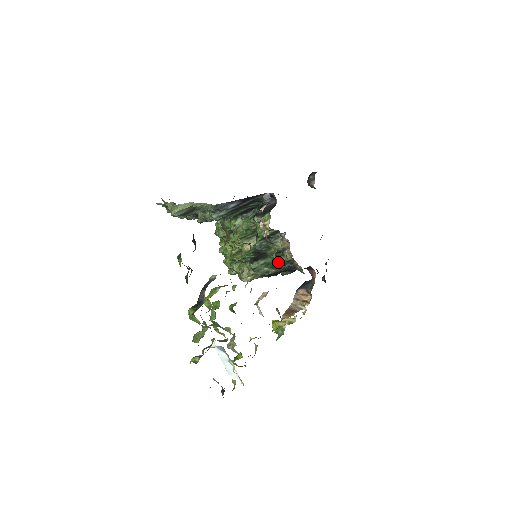
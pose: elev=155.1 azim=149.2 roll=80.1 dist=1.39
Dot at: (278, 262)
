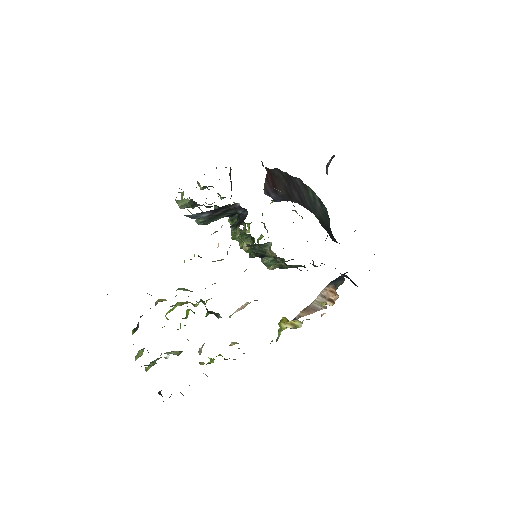
Dot at: occluded
